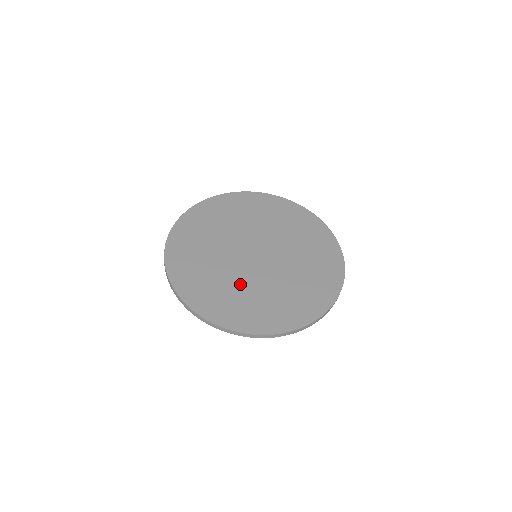
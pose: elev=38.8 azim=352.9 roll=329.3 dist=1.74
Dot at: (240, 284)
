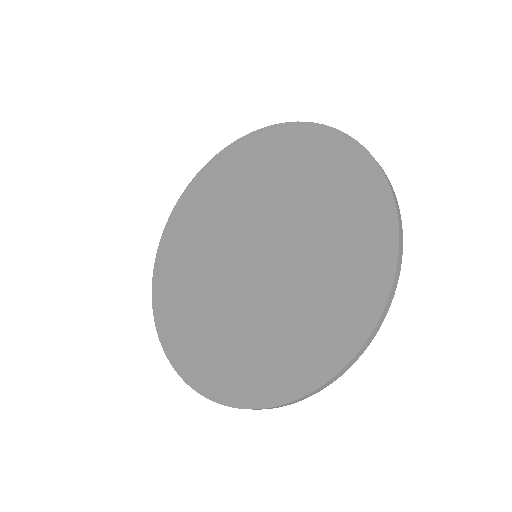
Dot at: (262, 318)
